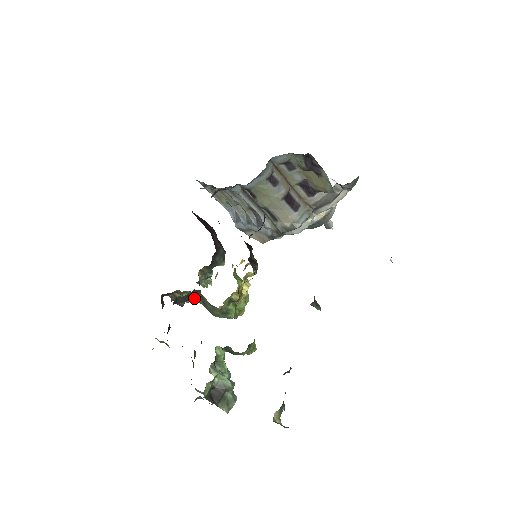
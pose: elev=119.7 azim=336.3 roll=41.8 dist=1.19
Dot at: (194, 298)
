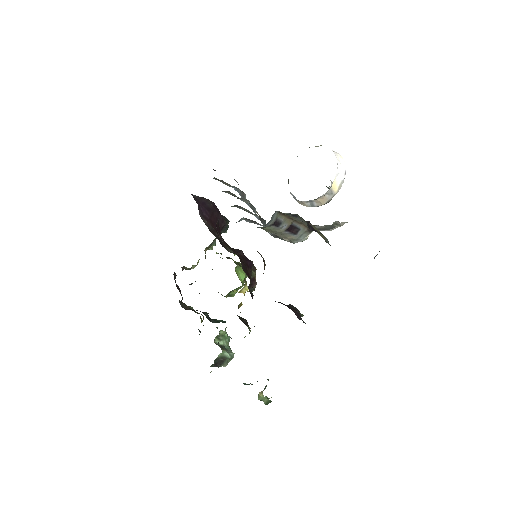
Dot at: occluded
